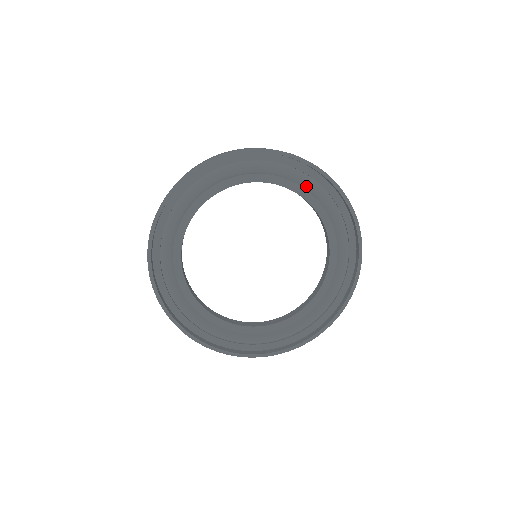
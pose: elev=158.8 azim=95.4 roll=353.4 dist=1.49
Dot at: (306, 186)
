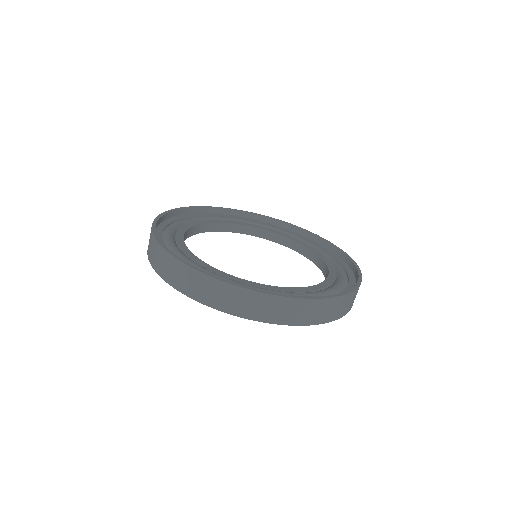
Dot at: (279, 230)
